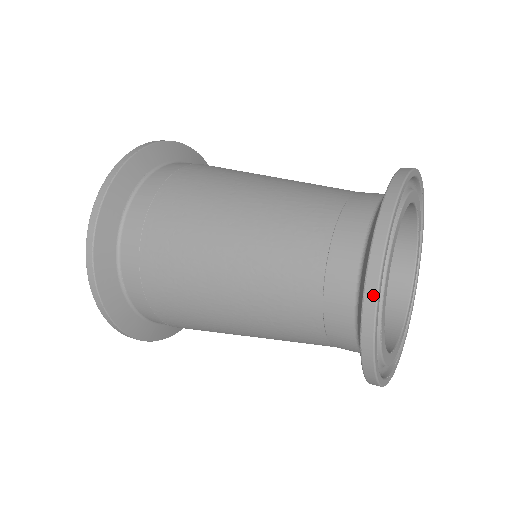
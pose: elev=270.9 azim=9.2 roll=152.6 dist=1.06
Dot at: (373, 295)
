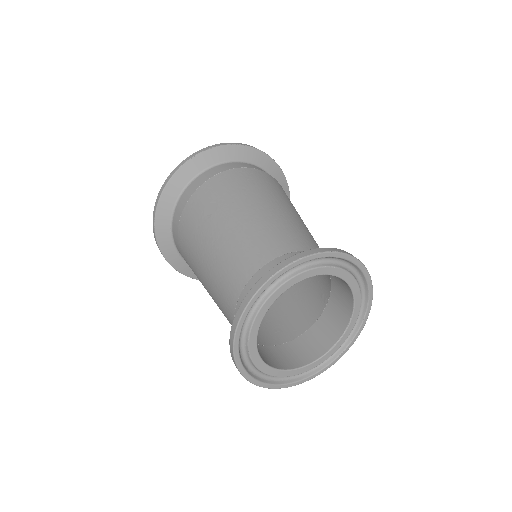
Dot at: (256, 384)
